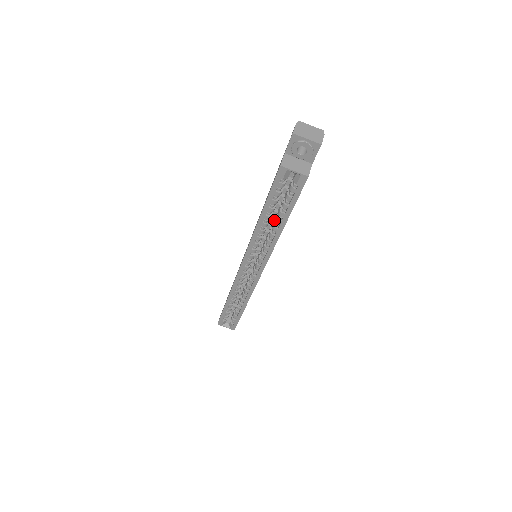
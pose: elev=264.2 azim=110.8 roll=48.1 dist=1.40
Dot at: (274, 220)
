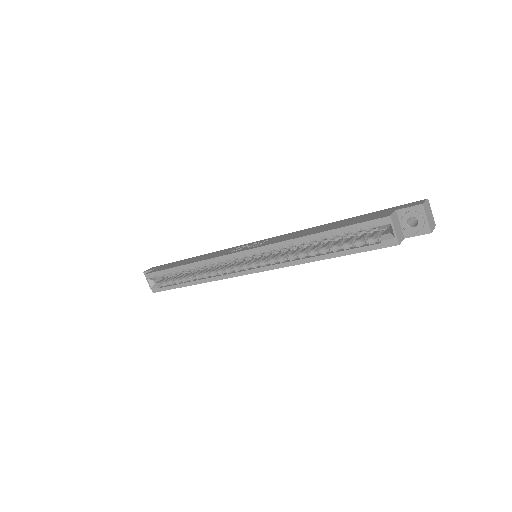
Dot at: (317, 246)
